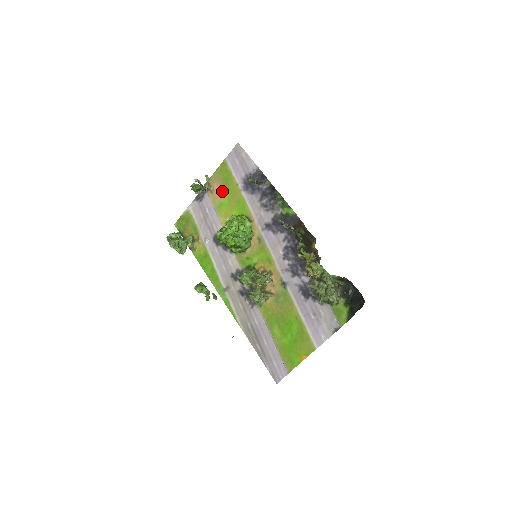
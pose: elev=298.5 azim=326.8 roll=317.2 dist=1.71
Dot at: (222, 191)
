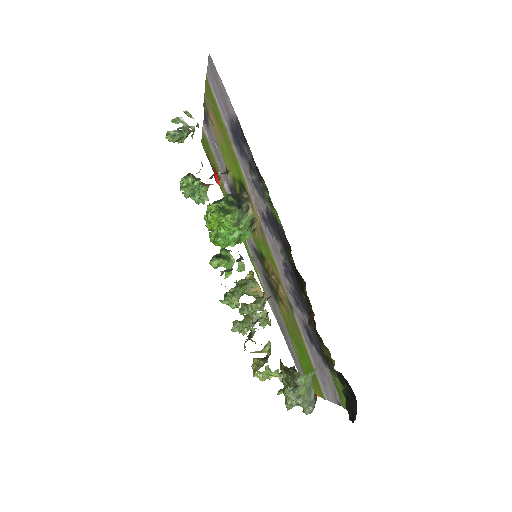
Dot at: (217, 129)
